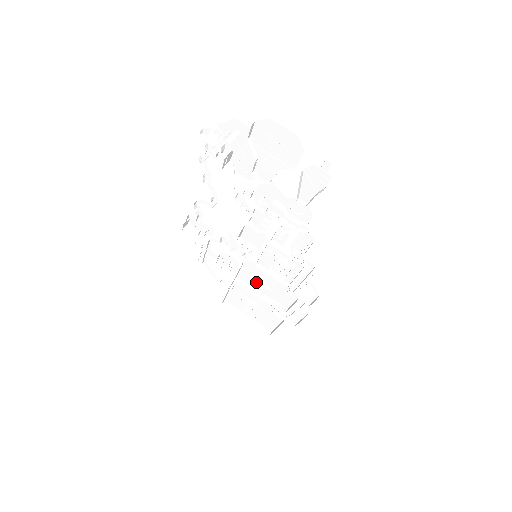
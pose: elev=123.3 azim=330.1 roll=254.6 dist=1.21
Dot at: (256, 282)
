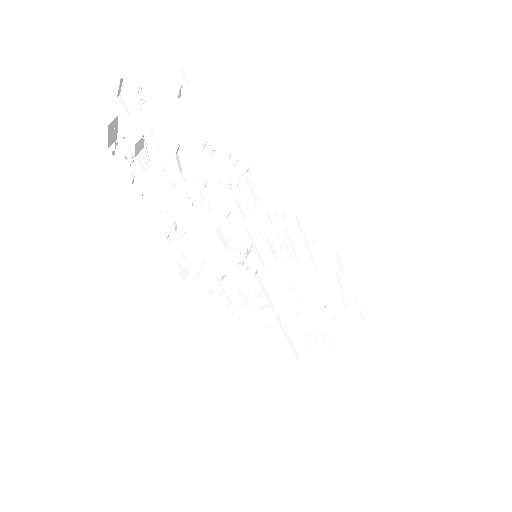
Dot at: (291, 297)
